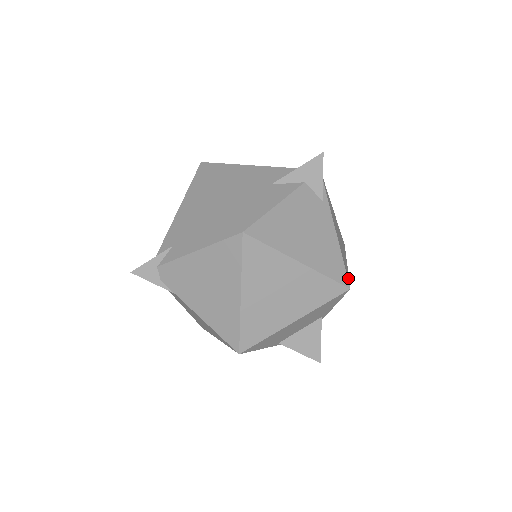
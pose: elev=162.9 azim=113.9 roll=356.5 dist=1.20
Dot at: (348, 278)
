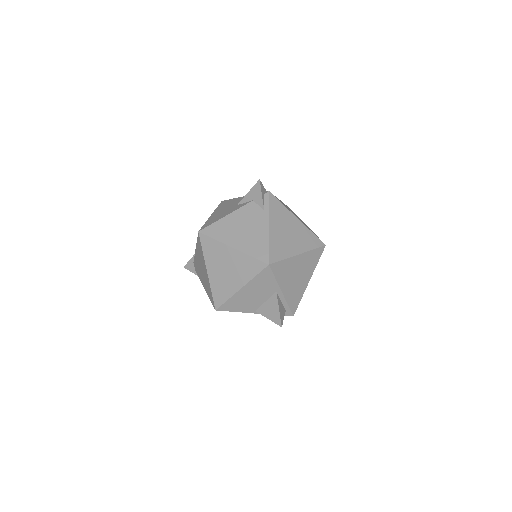
Dot at: (275, 259)
